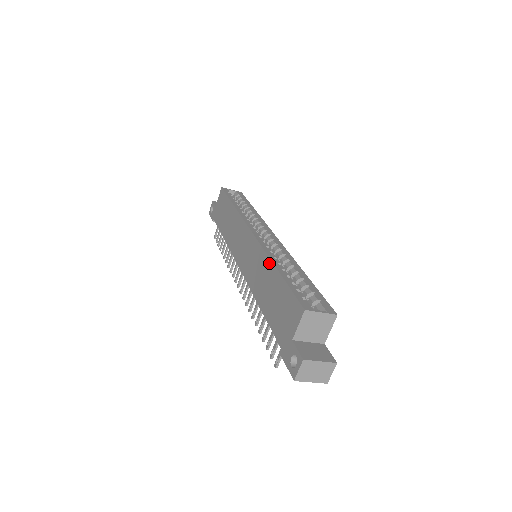
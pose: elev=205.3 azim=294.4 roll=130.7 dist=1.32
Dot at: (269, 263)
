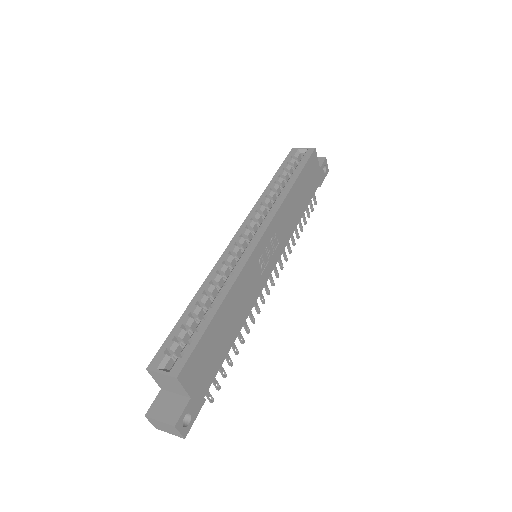
Dot at: (202, 289)
